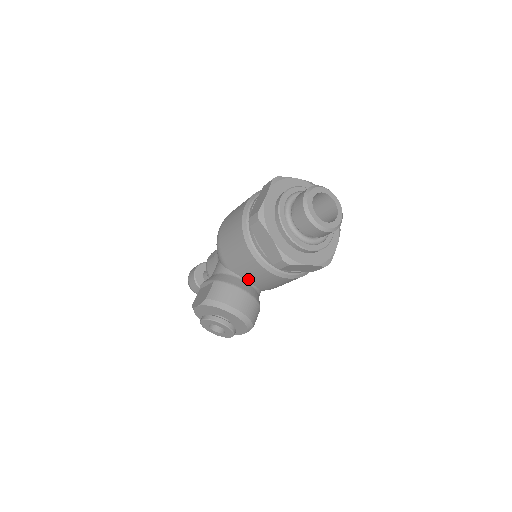
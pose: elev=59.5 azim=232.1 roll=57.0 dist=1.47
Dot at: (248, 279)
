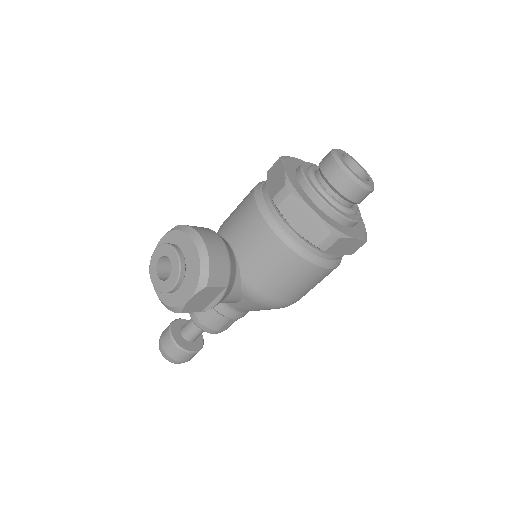
Dot at: (234, 243)
